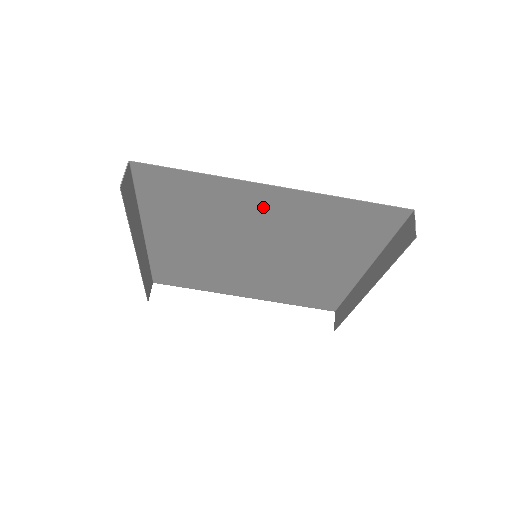
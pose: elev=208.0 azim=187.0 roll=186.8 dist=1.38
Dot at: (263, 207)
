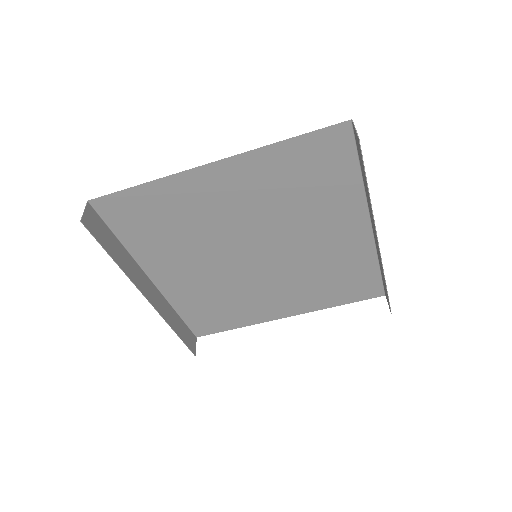
Dot at: (220, 193)
